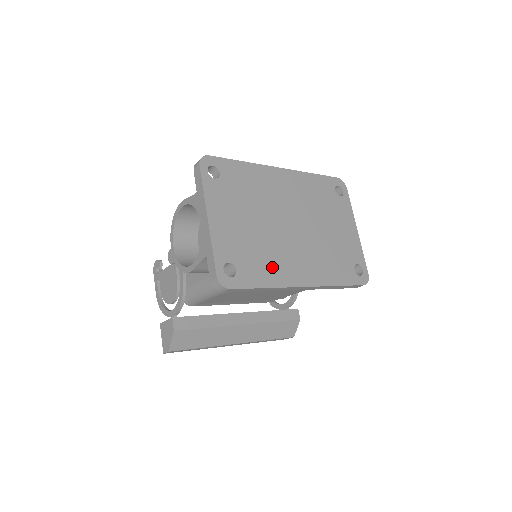
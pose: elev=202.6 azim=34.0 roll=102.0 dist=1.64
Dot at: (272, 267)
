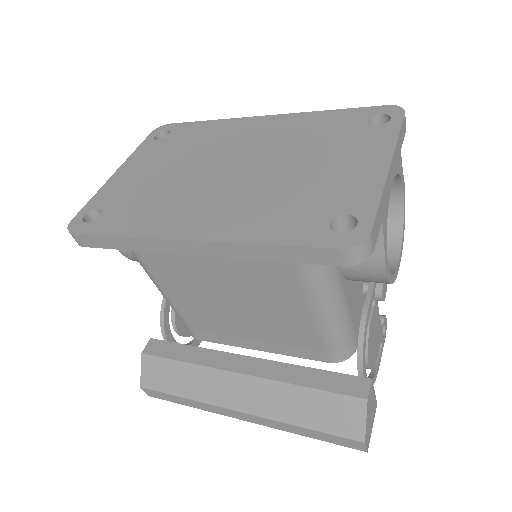
Dot at: (152, 214)
